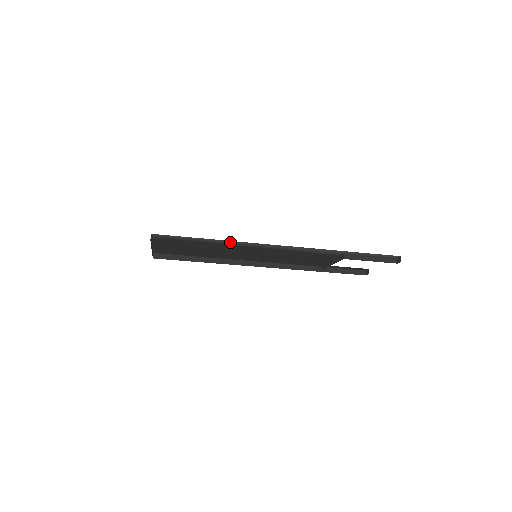
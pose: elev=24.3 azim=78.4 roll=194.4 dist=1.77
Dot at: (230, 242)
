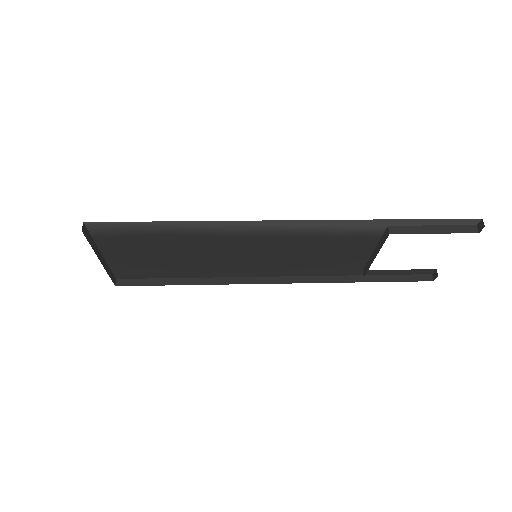
Dot at: (206, 226)
